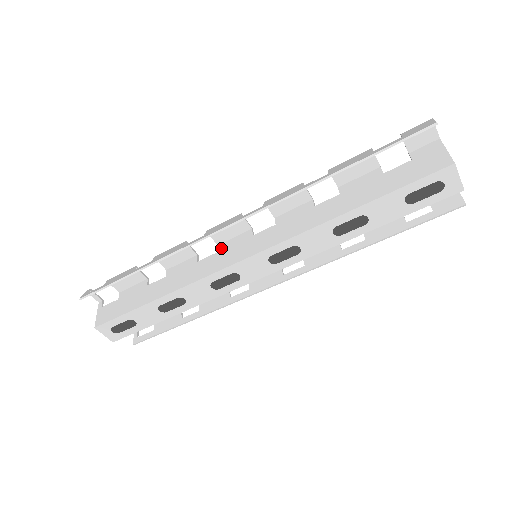
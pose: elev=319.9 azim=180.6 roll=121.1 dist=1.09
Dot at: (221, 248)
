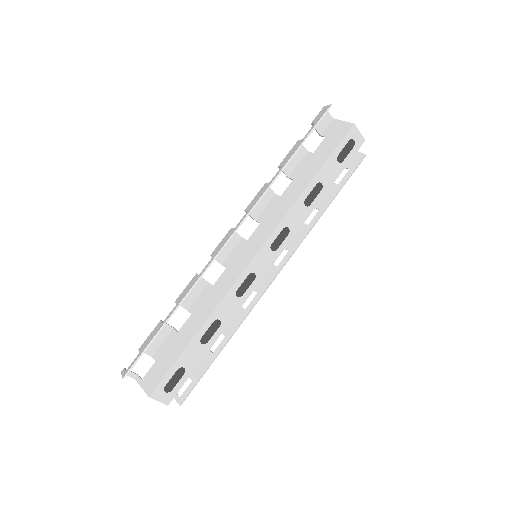
Dot at: (227, 264)
